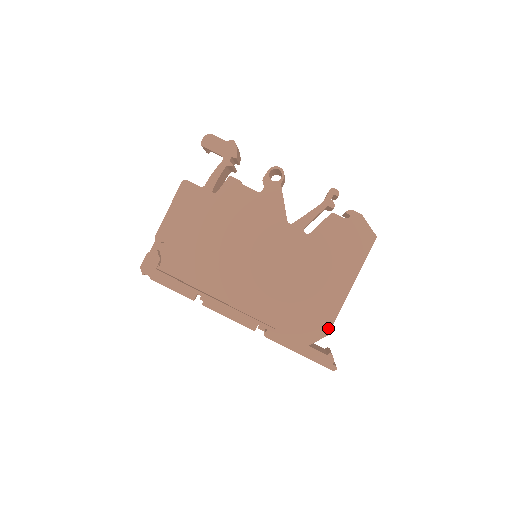
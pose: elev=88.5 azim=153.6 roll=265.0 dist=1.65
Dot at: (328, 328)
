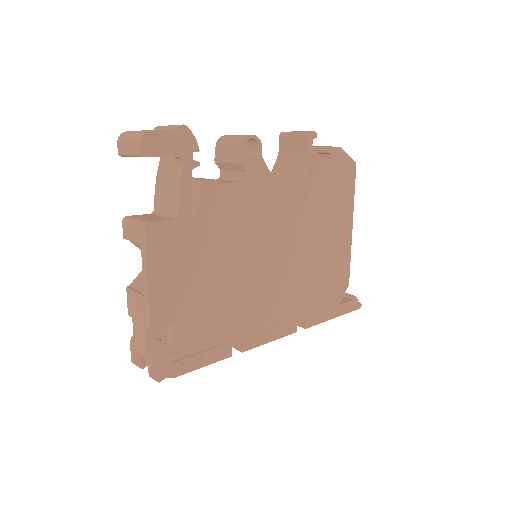
Dot at: (348, 277)
